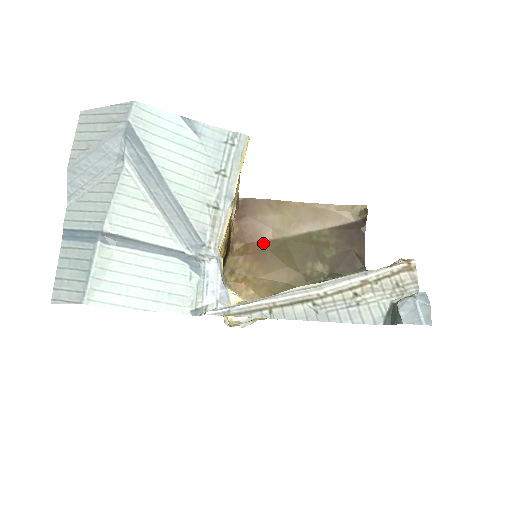
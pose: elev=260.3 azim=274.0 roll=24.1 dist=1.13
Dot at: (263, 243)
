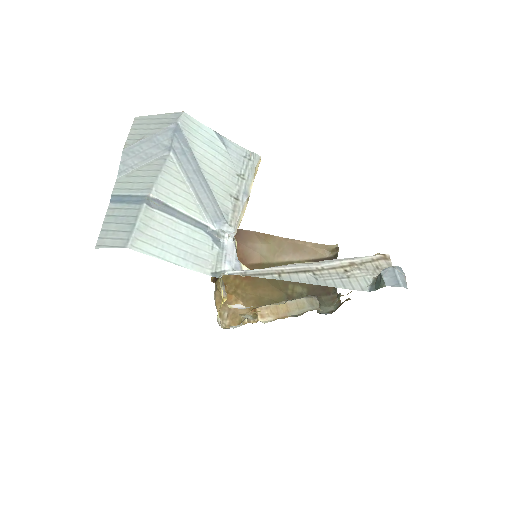
Dot at: (252, 265)
